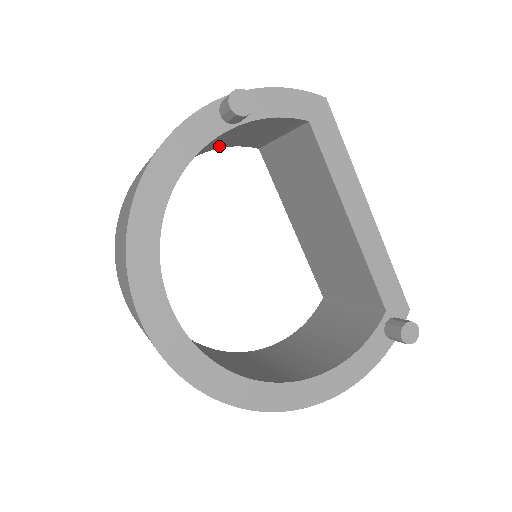
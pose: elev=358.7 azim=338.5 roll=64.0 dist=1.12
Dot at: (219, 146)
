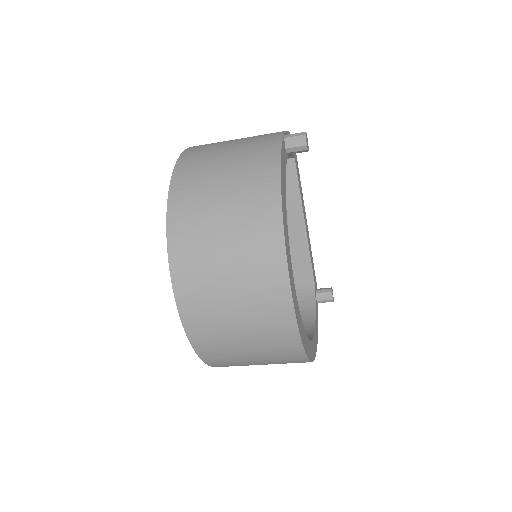
Dot at: occluded
